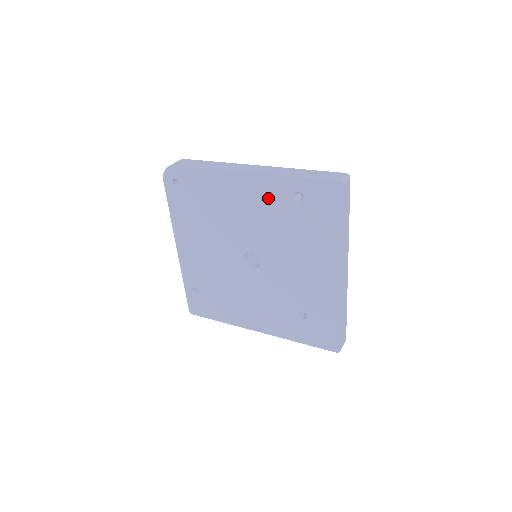
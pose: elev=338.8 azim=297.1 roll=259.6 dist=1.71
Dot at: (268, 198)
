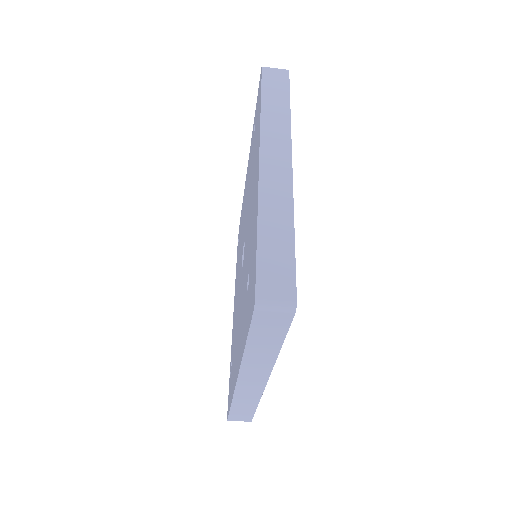
Dot at: occluded
